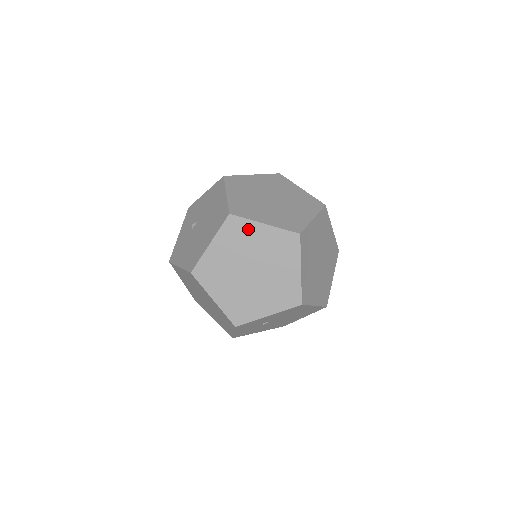
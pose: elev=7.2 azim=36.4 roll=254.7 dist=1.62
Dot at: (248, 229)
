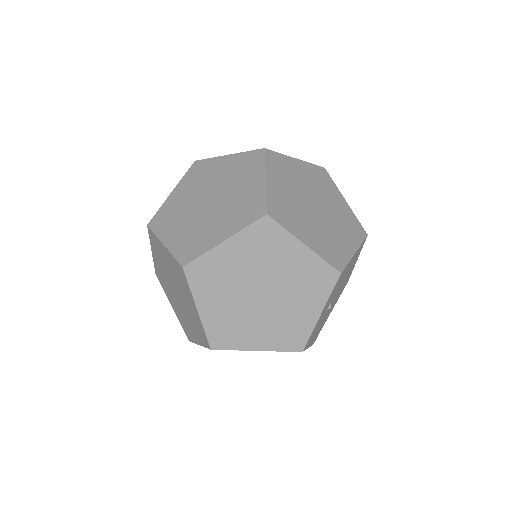
Dot at: (159, 246)
